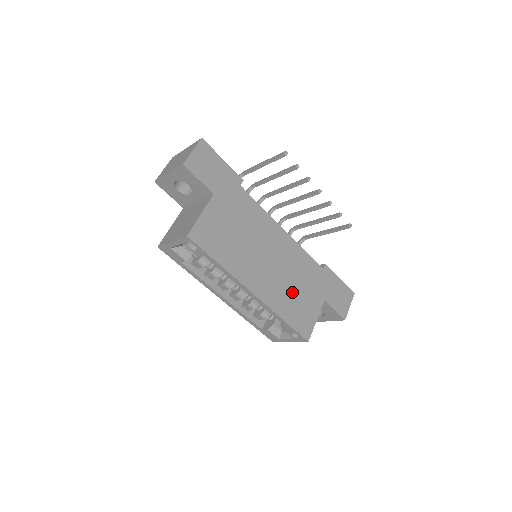
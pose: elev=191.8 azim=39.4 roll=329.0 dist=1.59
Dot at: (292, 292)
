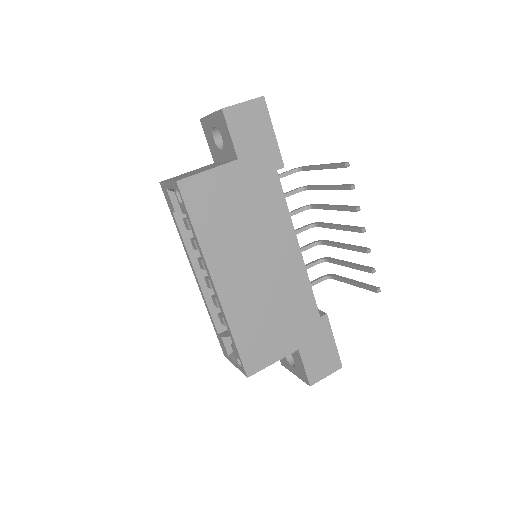
Dot at: (264, 315)
